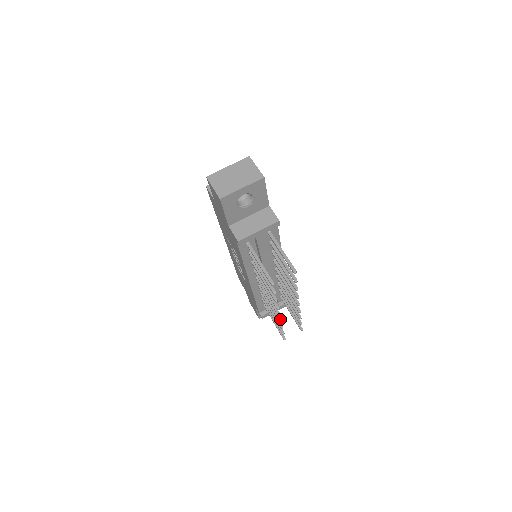
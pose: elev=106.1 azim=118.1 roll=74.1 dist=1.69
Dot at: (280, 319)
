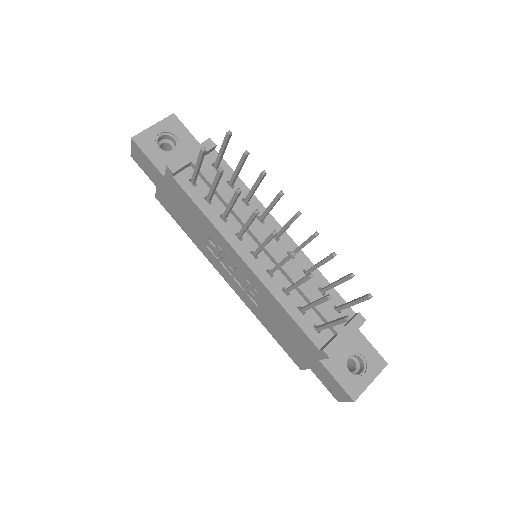
Dot at: (291, 252)
